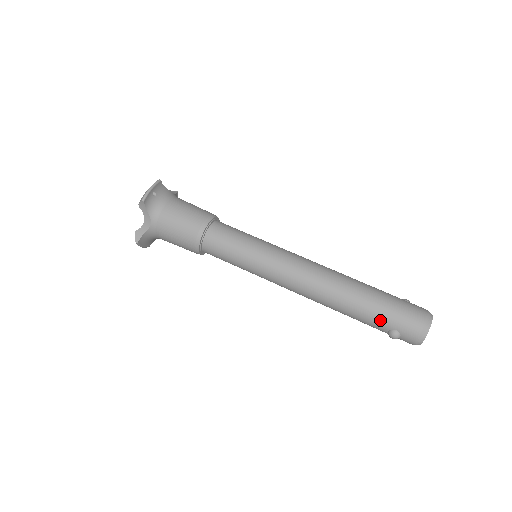
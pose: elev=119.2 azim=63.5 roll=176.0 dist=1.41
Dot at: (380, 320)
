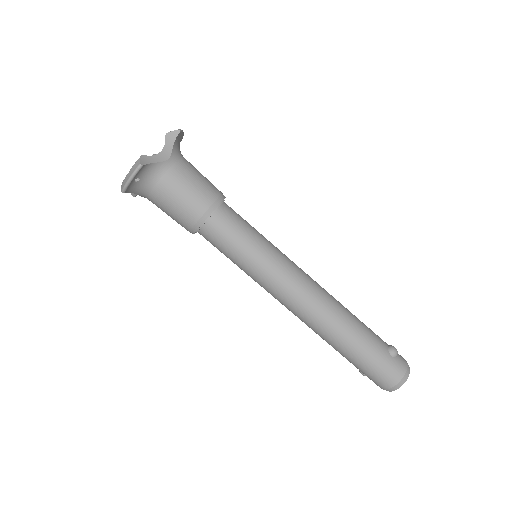
Dot at: occluded
